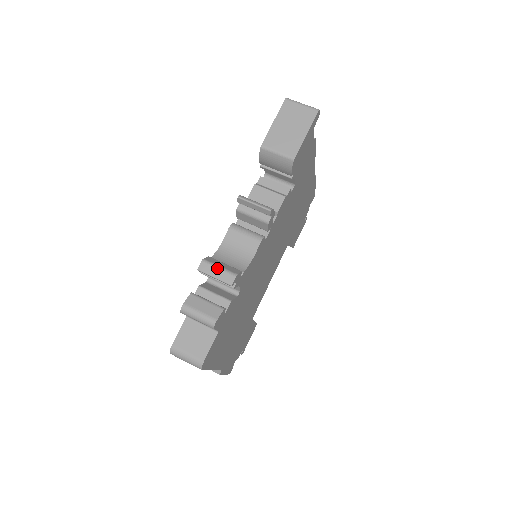
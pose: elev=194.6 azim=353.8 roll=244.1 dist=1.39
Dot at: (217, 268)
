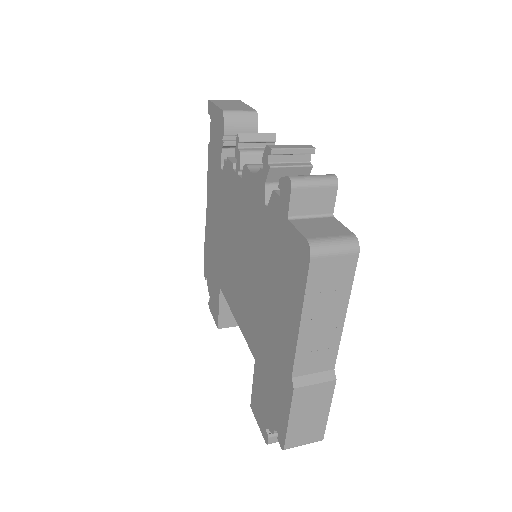
Dot at: (287, 145)
